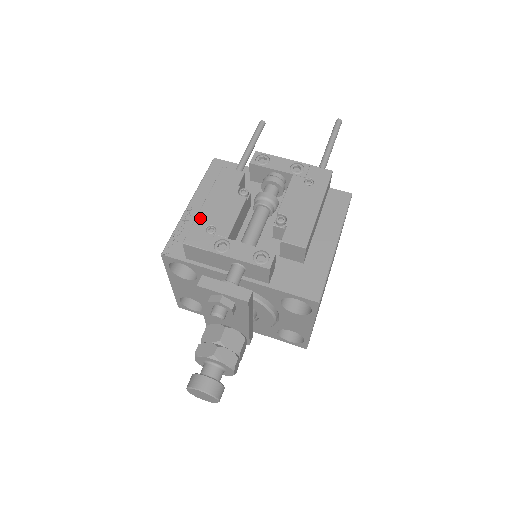
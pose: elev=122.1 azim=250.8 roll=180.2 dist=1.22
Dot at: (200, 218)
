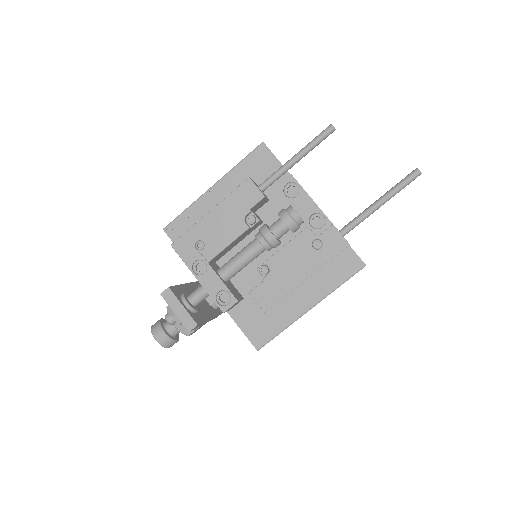
Dot at: (197, 227)
